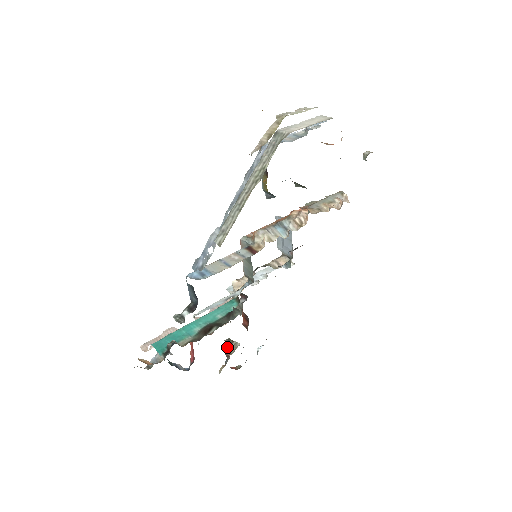
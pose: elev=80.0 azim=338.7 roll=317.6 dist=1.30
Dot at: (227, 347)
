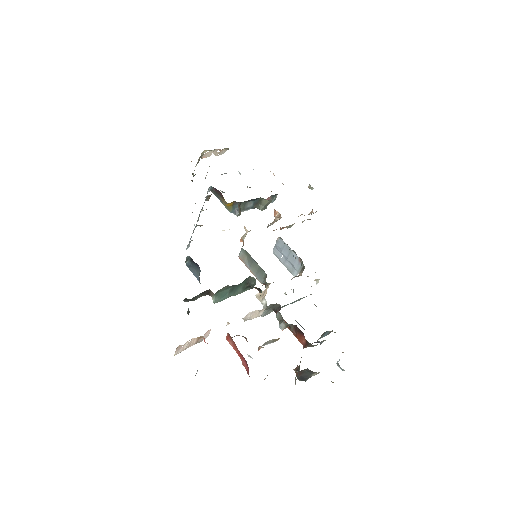
Dot at: occluded
